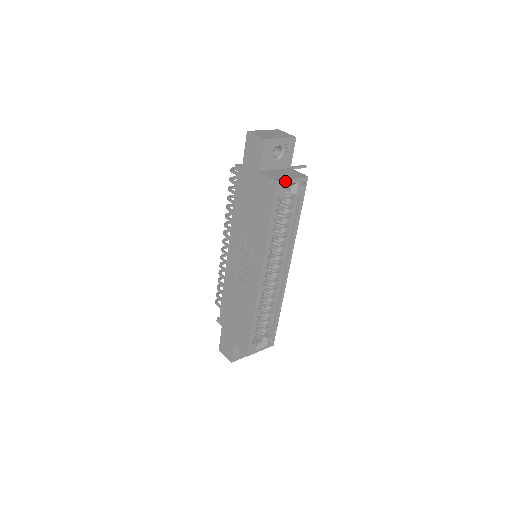
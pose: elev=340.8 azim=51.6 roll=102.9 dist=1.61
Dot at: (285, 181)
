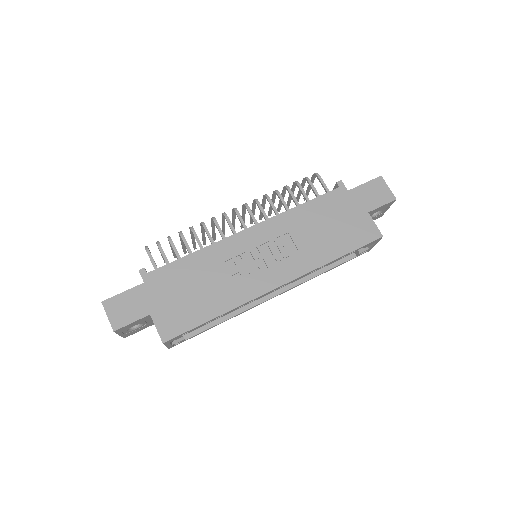
Dot at: (378, 241)
